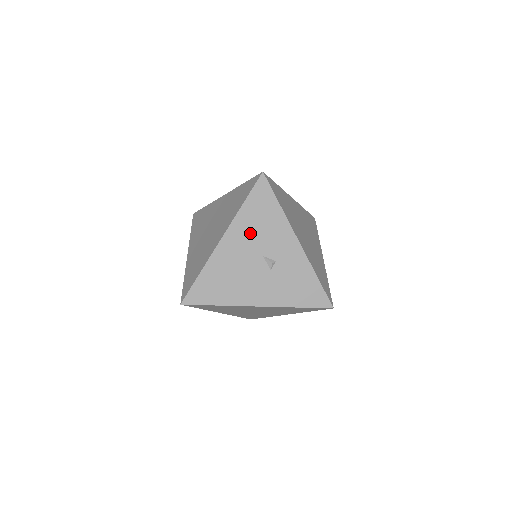
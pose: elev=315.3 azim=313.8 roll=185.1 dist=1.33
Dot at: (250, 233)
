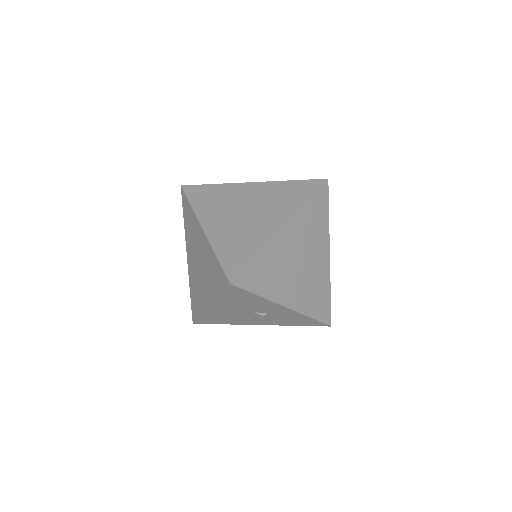
Dot at: (235, 305)
